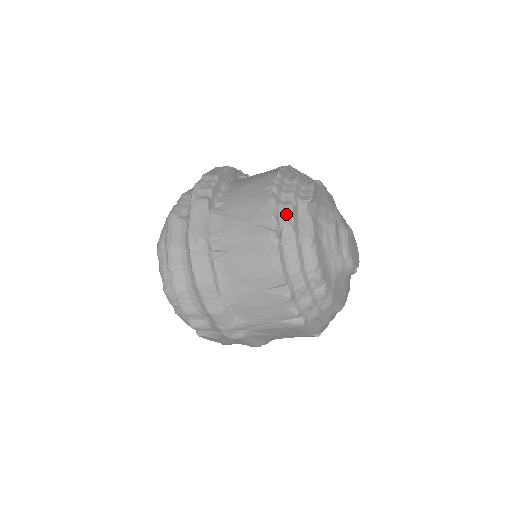
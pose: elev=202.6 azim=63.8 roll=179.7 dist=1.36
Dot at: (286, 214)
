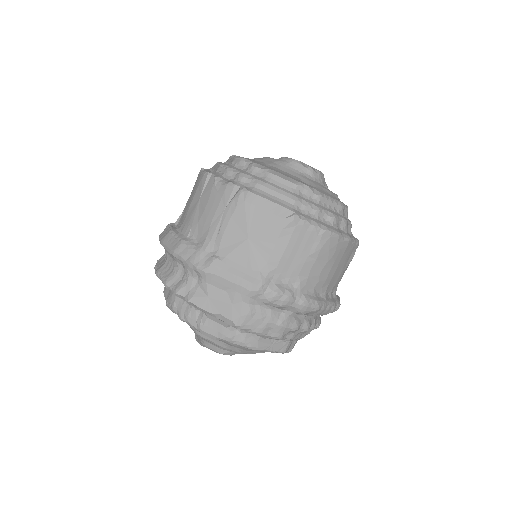
Dot at: occluded
